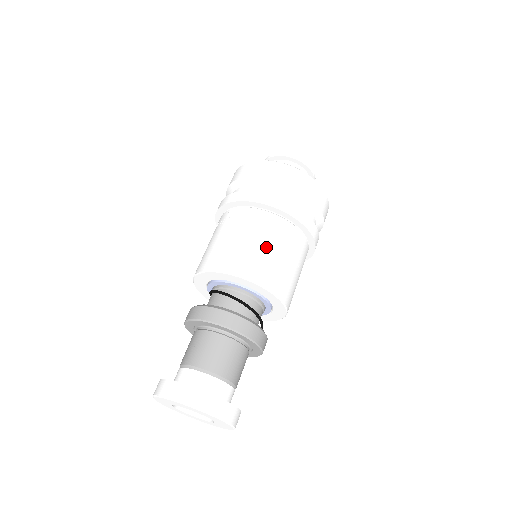
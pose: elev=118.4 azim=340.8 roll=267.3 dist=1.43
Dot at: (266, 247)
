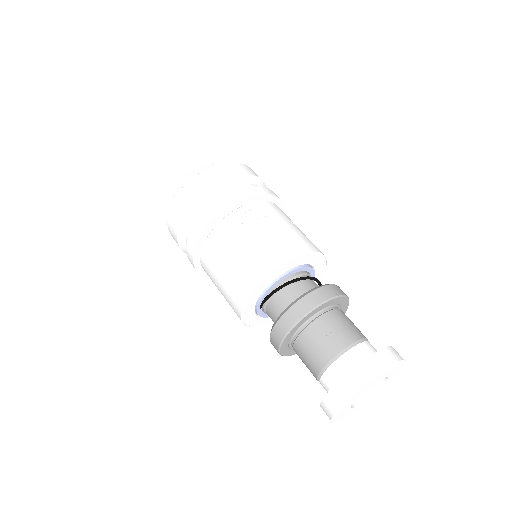
Dot at: occluded
